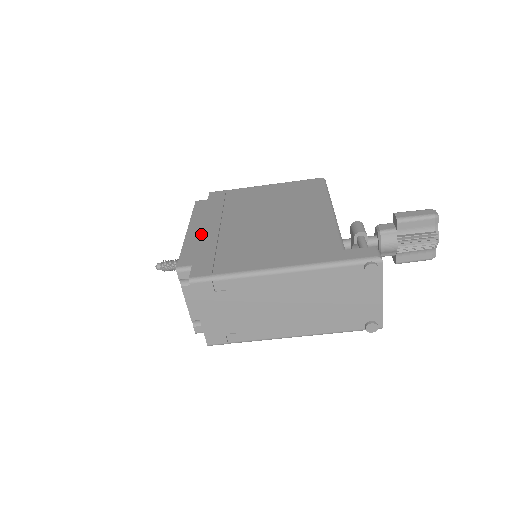
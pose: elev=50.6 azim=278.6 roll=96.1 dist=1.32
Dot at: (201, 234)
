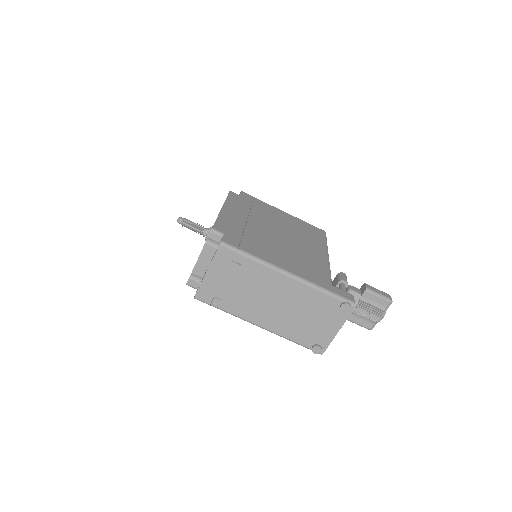
Dot at: (233, 216)
